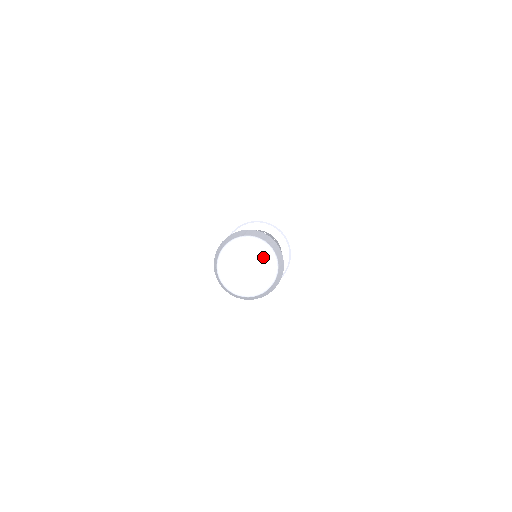
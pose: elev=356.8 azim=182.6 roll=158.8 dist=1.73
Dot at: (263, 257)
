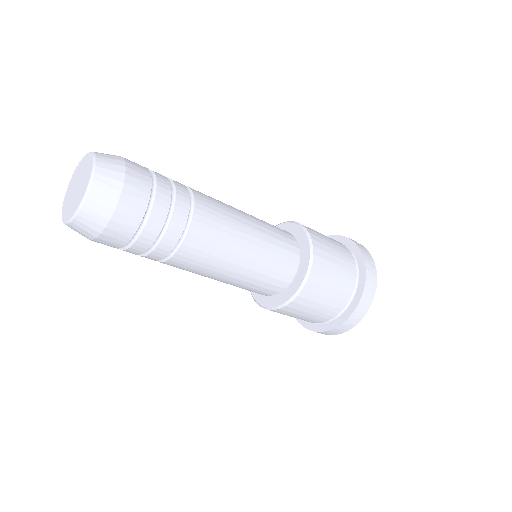
Dot at: (83, 187)
